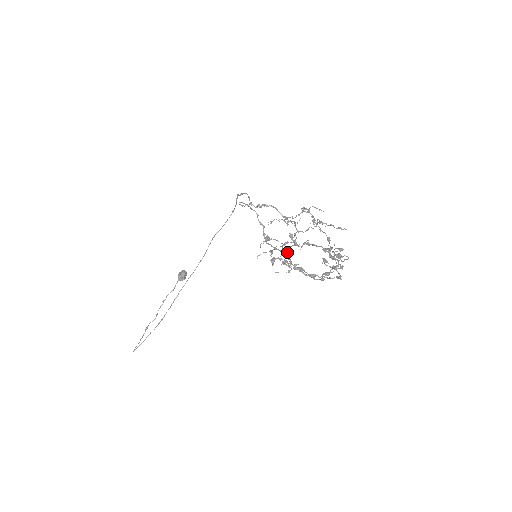
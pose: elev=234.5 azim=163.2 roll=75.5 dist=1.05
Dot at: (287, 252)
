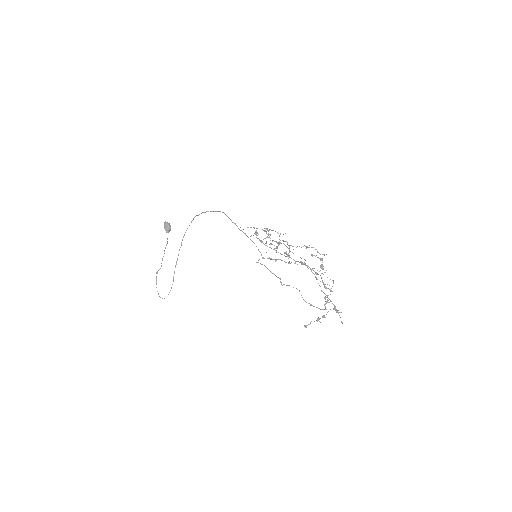
Dot at: occluded
